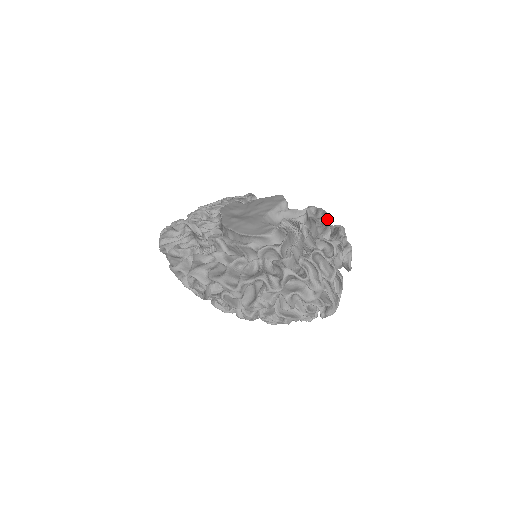
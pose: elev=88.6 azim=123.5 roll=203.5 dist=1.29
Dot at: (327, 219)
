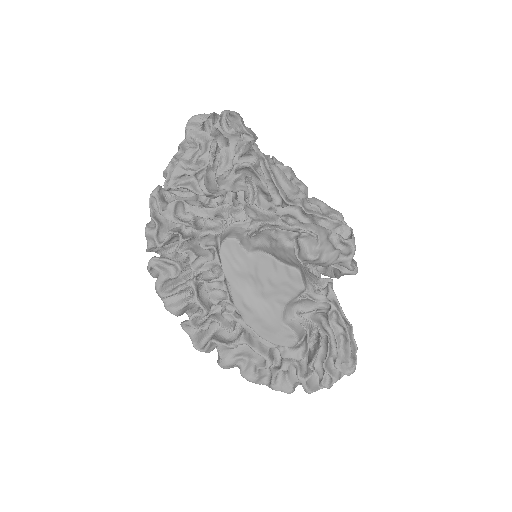
Dot at: (348, 347)
